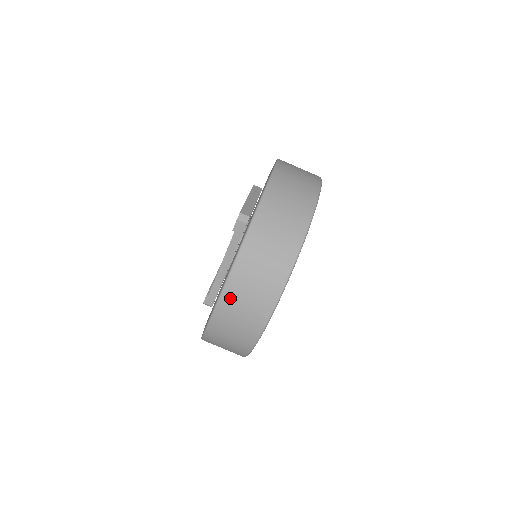
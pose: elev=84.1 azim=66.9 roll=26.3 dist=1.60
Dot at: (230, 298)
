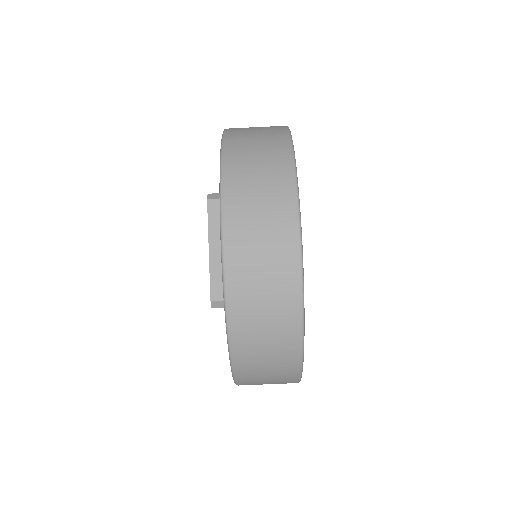
Dot at: occluded
